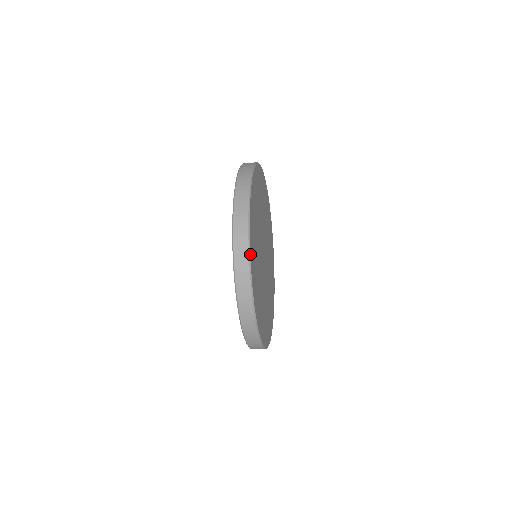
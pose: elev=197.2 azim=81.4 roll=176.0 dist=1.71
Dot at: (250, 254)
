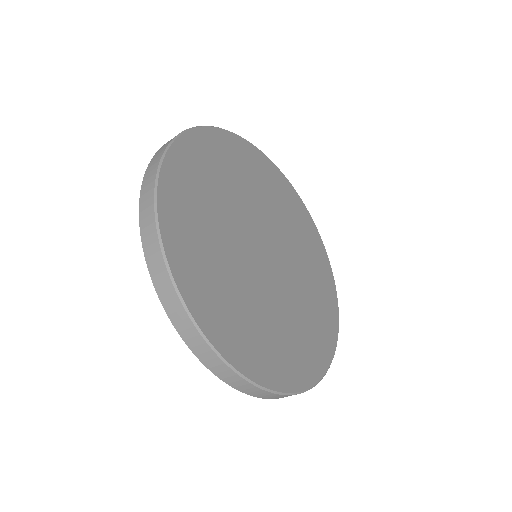
Dot at: (157, 206)
